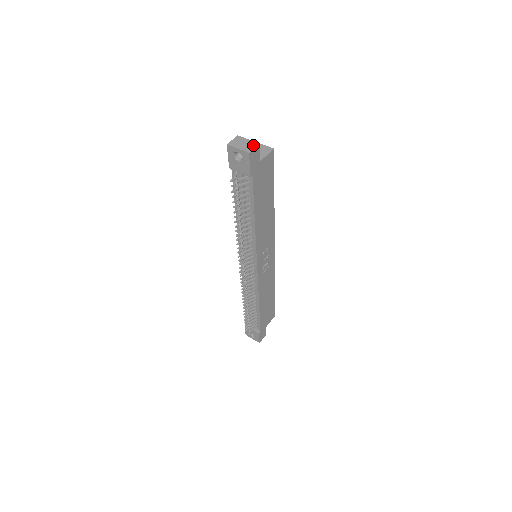
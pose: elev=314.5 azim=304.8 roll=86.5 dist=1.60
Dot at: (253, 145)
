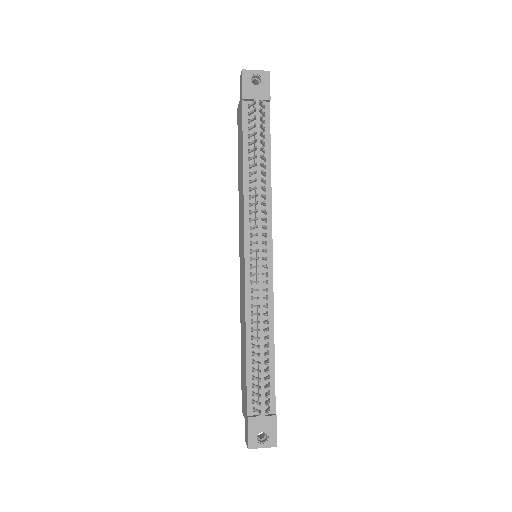
Dot at: occluded
